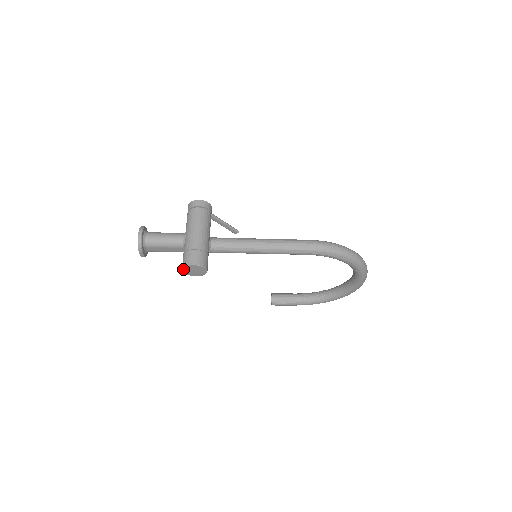
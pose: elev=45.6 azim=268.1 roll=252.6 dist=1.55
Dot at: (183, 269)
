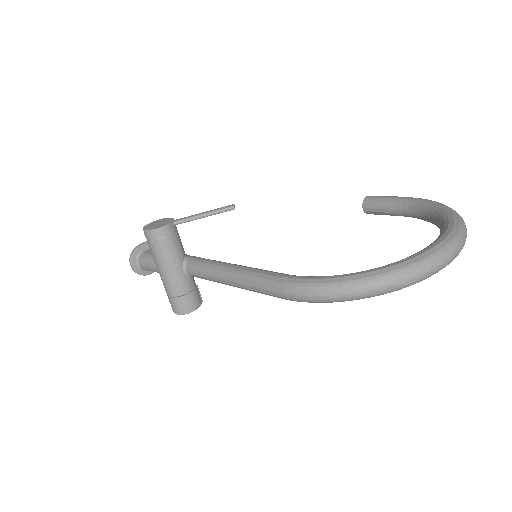
Dot at: occluded
